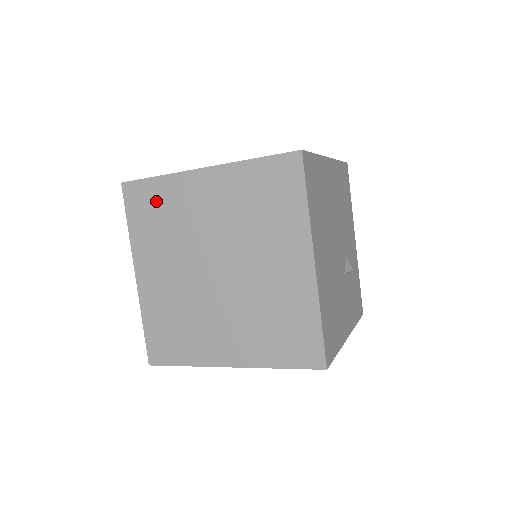
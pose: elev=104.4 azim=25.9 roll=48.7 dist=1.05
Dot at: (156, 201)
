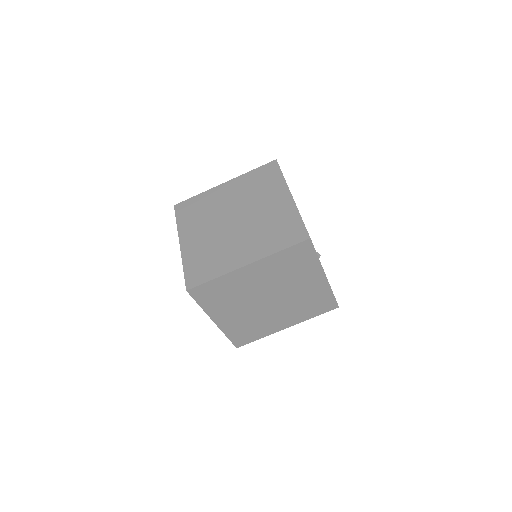
Dot at: (196, 205)
